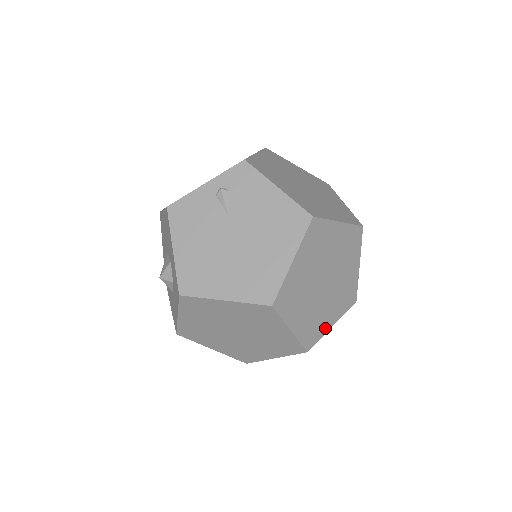
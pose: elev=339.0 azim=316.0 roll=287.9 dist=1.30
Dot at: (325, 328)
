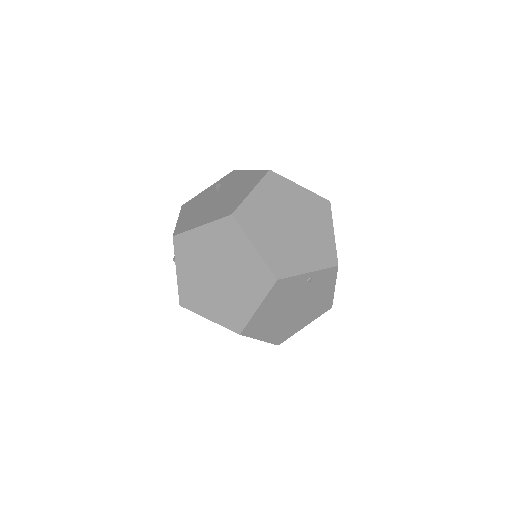
Dot at: (299, 269)
